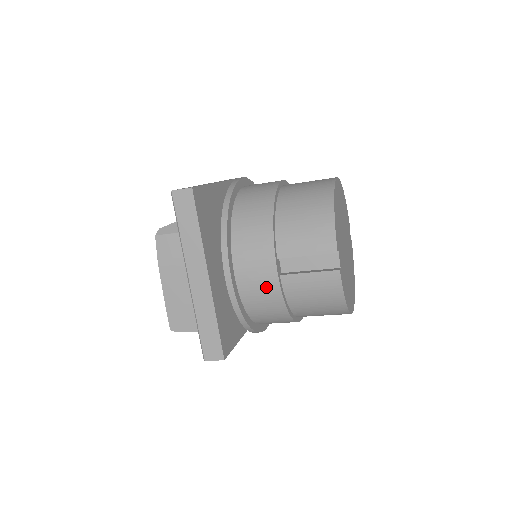
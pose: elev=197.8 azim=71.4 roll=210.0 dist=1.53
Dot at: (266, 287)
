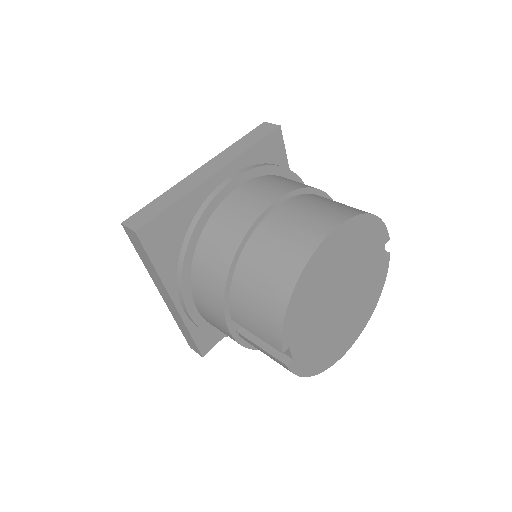
Dot at: (225, 333)
